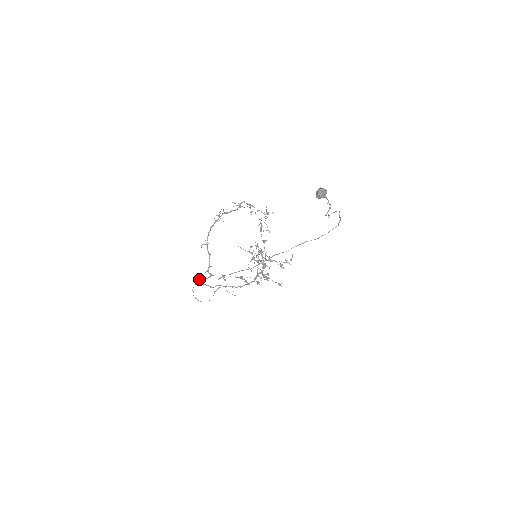
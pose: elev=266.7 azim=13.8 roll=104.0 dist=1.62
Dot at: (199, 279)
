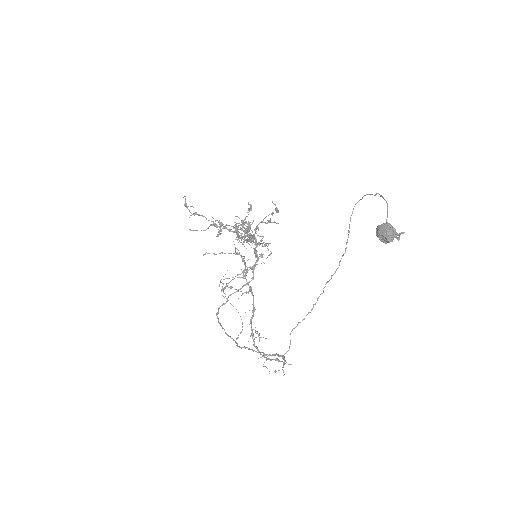
Dot at: (253, 351)
